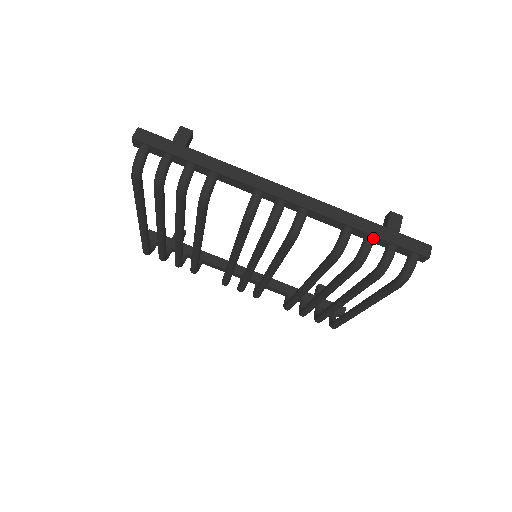
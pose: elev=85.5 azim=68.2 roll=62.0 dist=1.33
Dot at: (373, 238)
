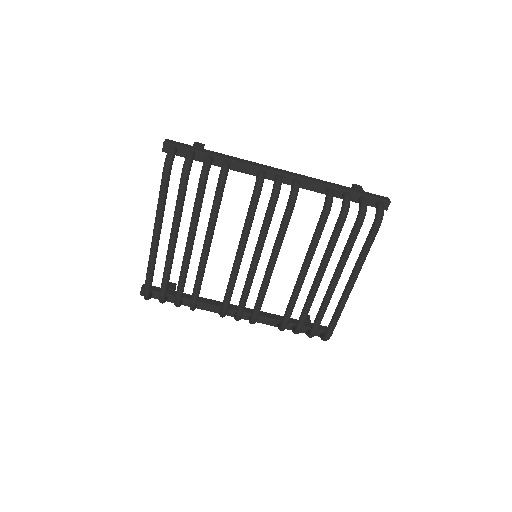
Dot at: (349, 193)
